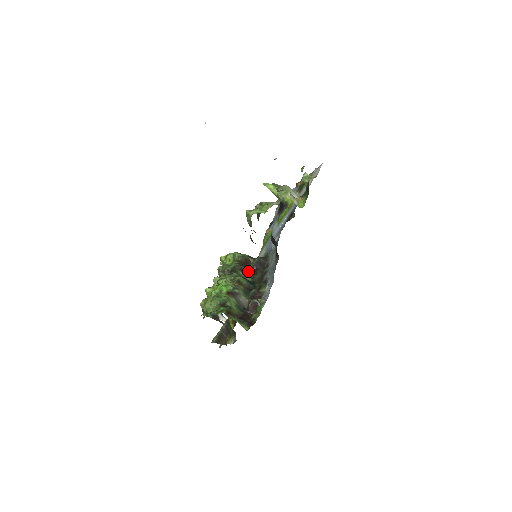
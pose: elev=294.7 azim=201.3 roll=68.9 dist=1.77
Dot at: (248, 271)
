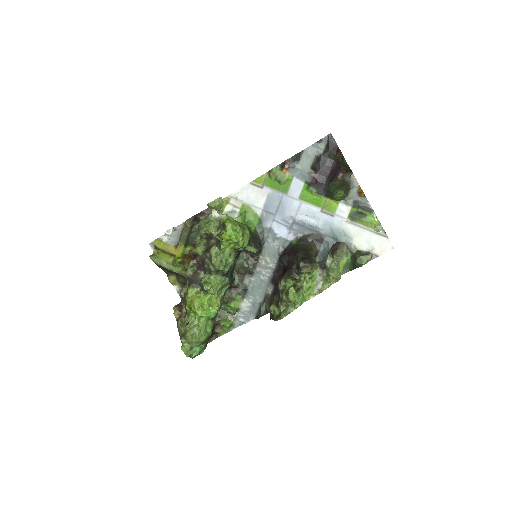
Dot at: occluded
